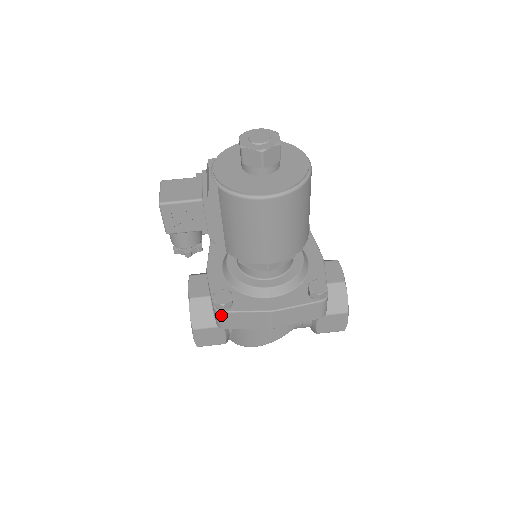
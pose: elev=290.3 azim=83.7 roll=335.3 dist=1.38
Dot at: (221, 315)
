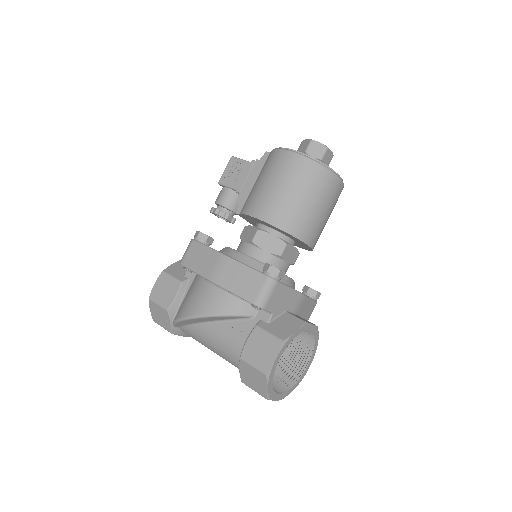
Dot at: (191, 244)
